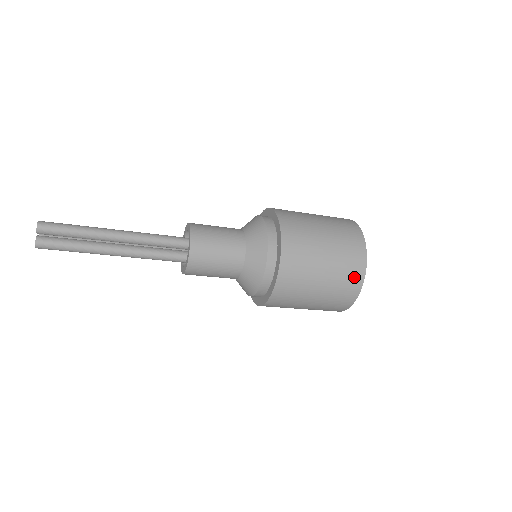
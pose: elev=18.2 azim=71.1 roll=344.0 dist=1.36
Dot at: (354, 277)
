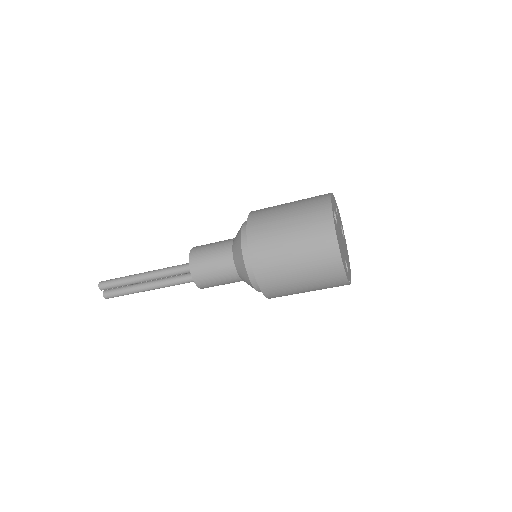
Dot at: (331, 267)
